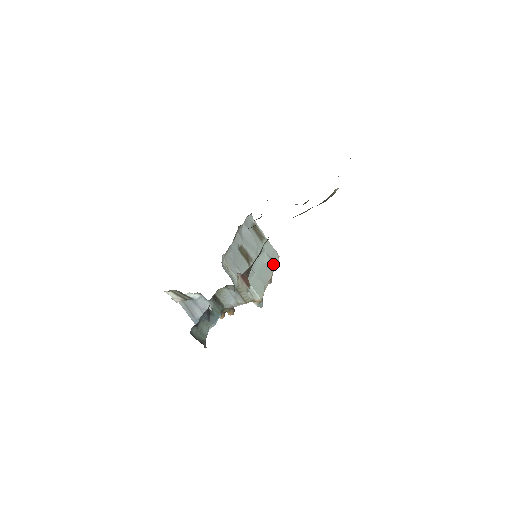
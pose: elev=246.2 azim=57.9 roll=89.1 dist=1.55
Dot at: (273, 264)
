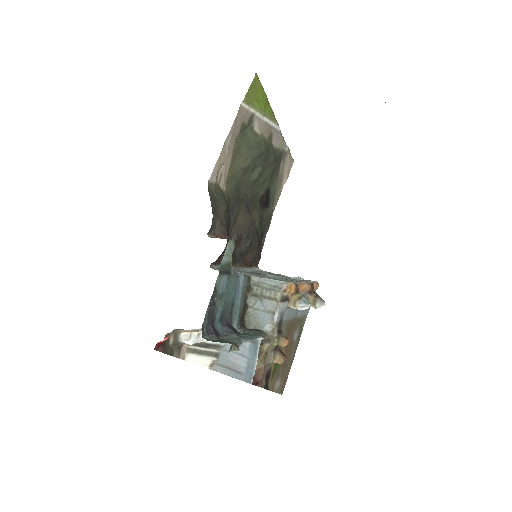
Dot at: occluded
